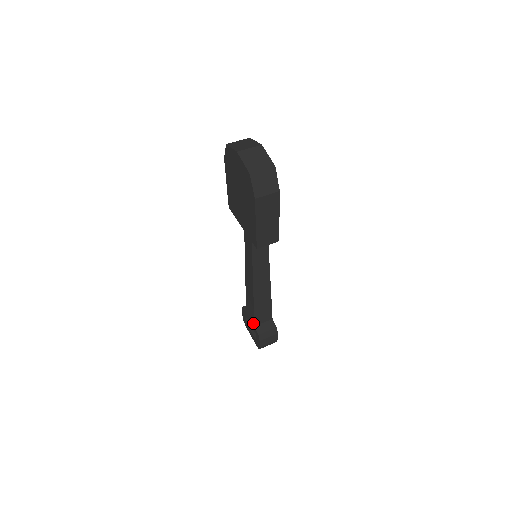
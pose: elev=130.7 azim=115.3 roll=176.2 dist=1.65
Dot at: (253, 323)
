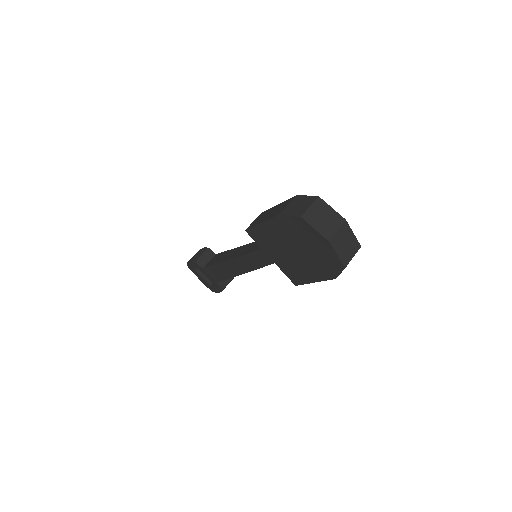
Dot at: (216, 281)
